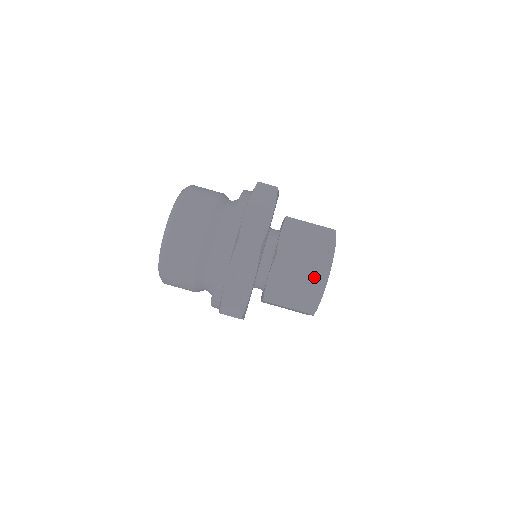
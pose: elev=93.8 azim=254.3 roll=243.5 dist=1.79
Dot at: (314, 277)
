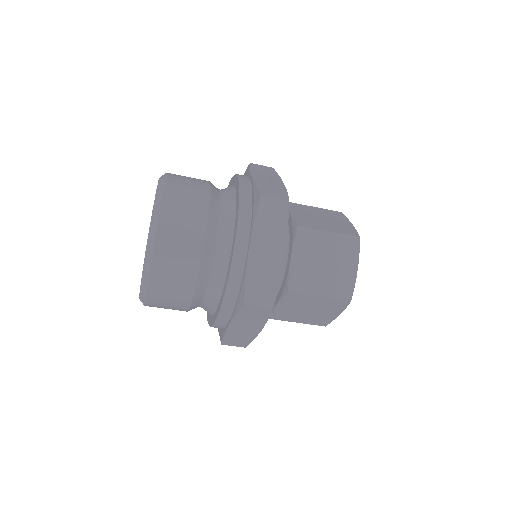
Dot at: occluded
